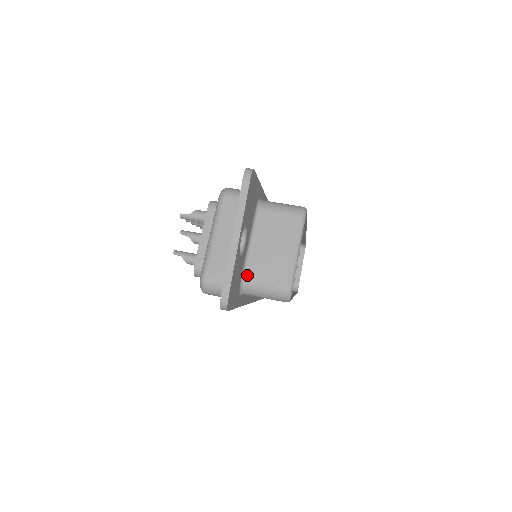
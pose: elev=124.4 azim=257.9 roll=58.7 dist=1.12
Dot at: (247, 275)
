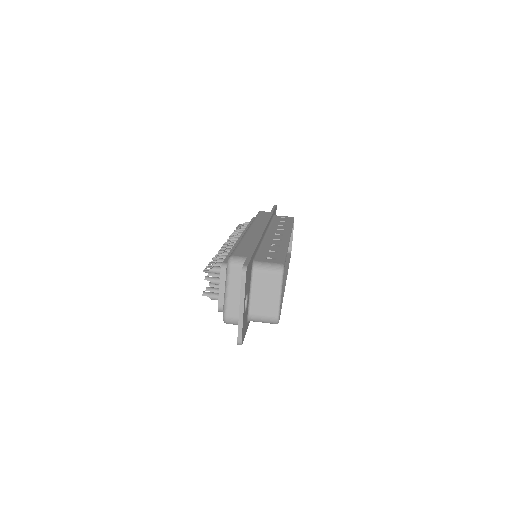
Dot at: (251, 313)
